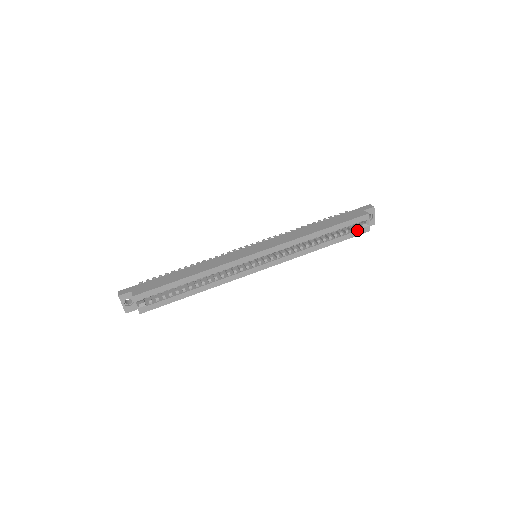
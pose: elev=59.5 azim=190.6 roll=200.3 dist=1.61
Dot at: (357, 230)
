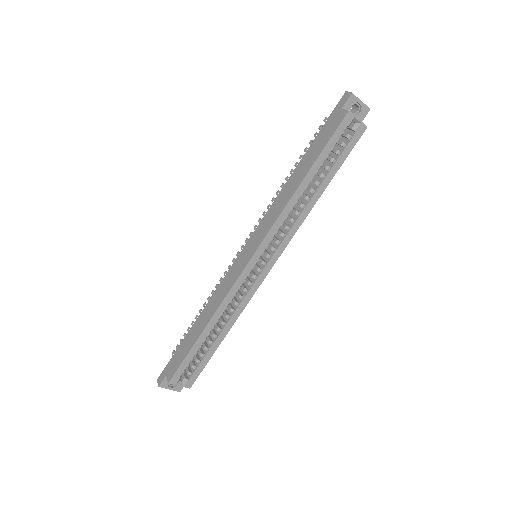
Dot at: (349, 140)
